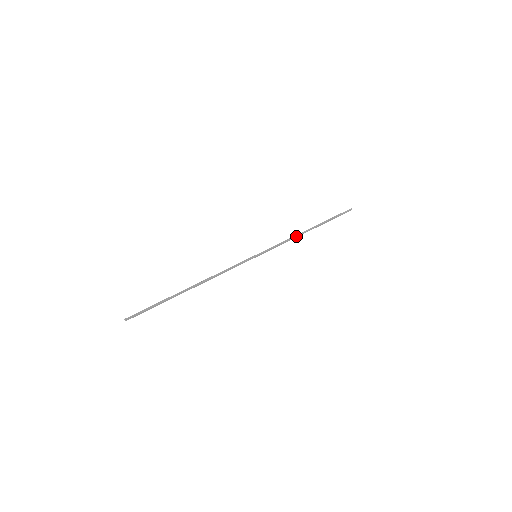
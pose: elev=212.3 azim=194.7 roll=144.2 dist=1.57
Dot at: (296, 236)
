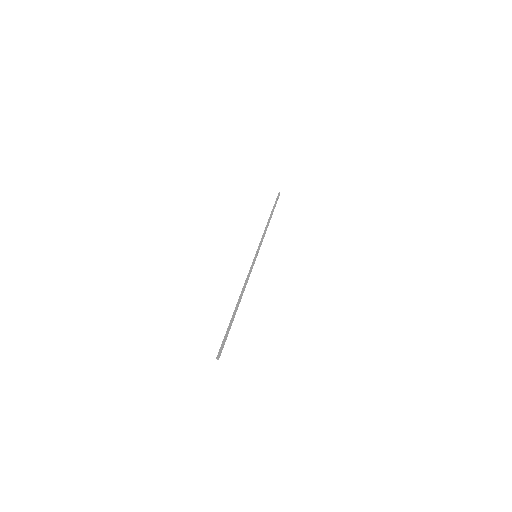
Dot at: occluded
